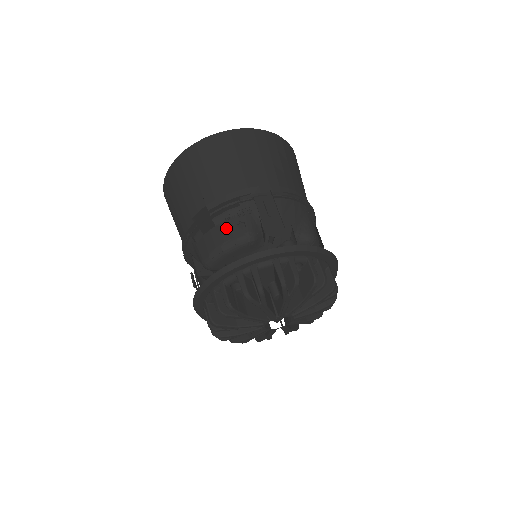
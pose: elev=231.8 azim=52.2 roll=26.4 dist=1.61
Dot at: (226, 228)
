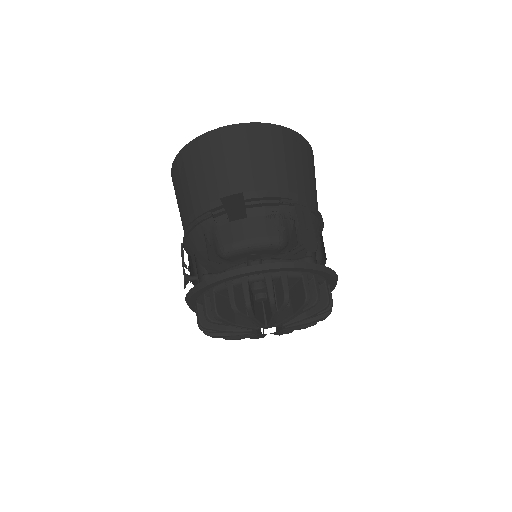
Dot at: (261, 224)
